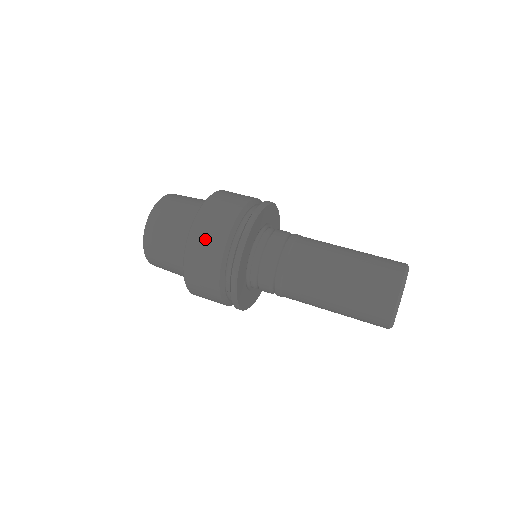
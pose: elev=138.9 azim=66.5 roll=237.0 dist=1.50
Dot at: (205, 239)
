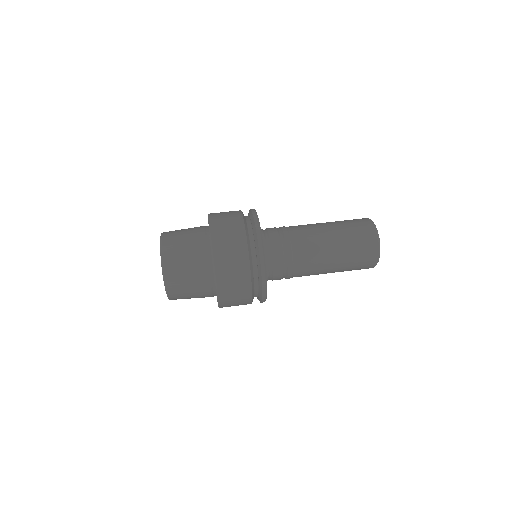
Dot at: (229, 252)
